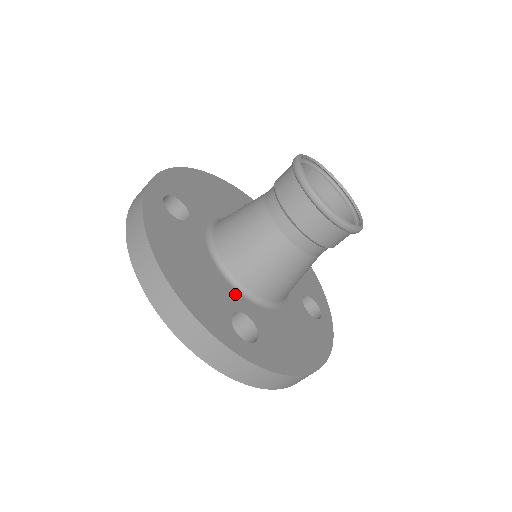
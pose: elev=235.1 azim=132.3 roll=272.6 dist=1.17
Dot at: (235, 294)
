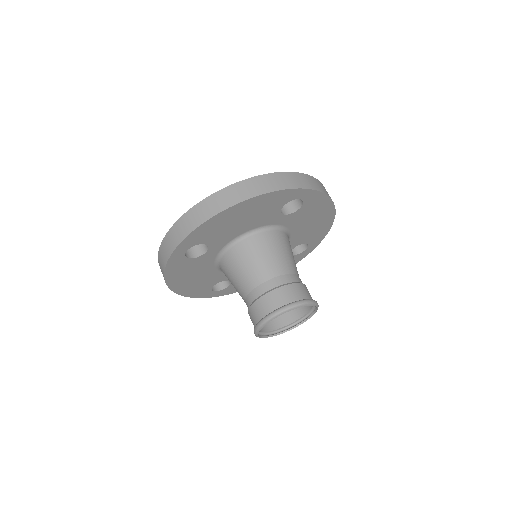
Dot at: (224, 275)
